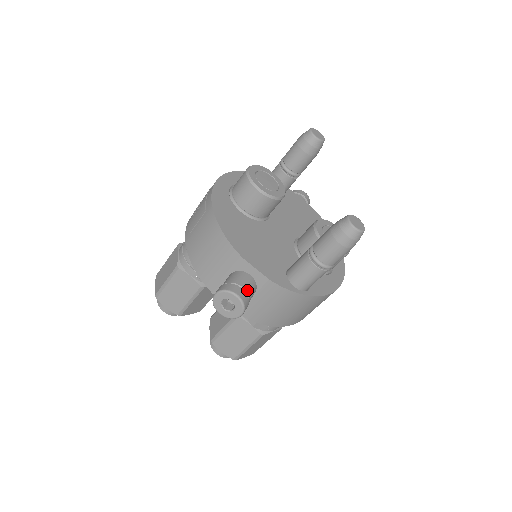
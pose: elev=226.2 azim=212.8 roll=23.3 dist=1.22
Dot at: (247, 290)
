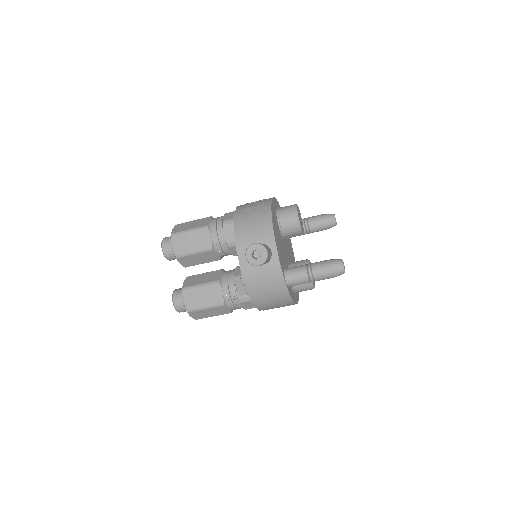
Dot at: (269, 256)
